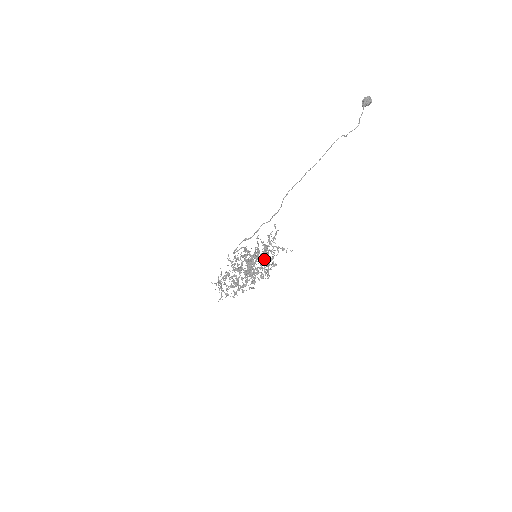
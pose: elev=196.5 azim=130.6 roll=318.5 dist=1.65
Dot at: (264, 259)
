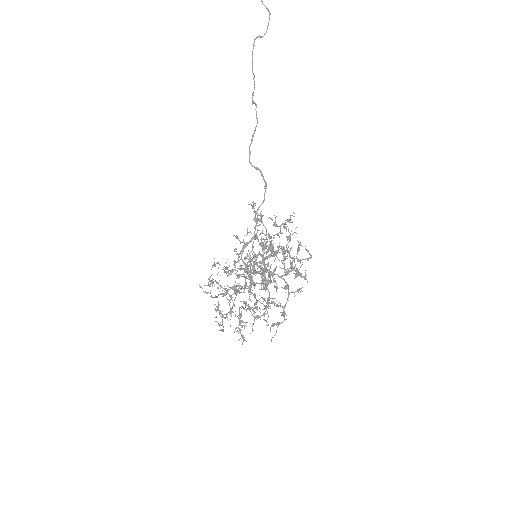
Dot at: occluded
